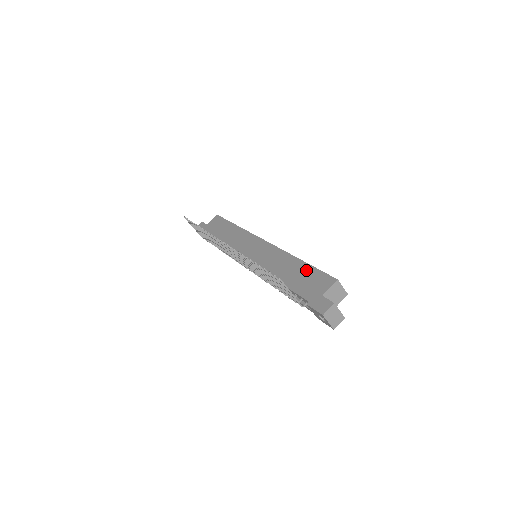
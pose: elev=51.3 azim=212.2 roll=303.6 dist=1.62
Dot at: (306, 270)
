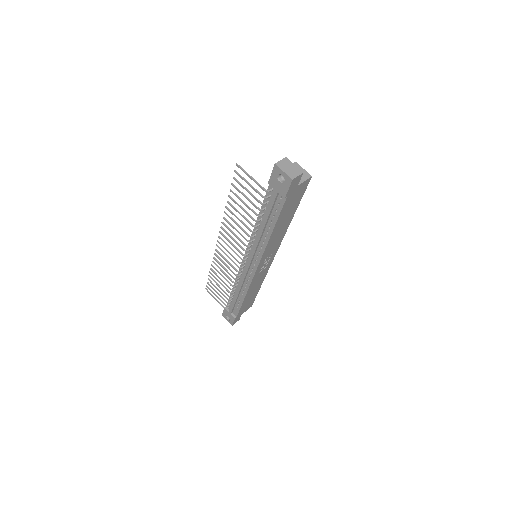
Dot at: occluded
